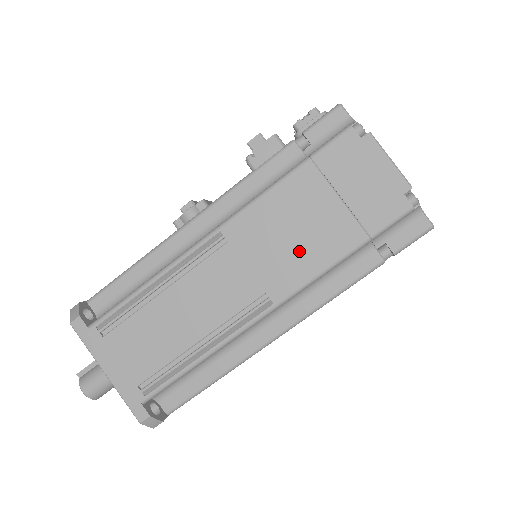
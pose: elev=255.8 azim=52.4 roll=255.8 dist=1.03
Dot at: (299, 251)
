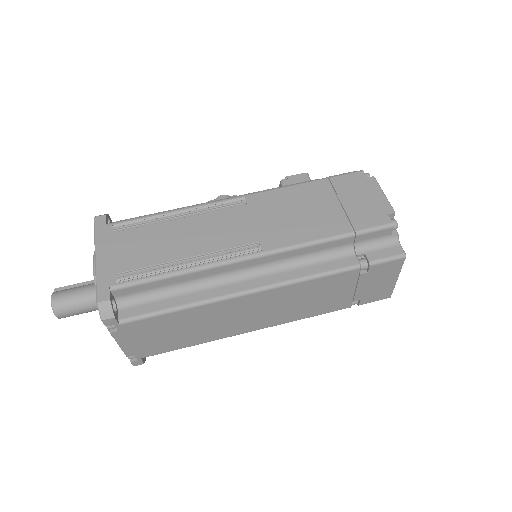
Dot at: (297, 224)
